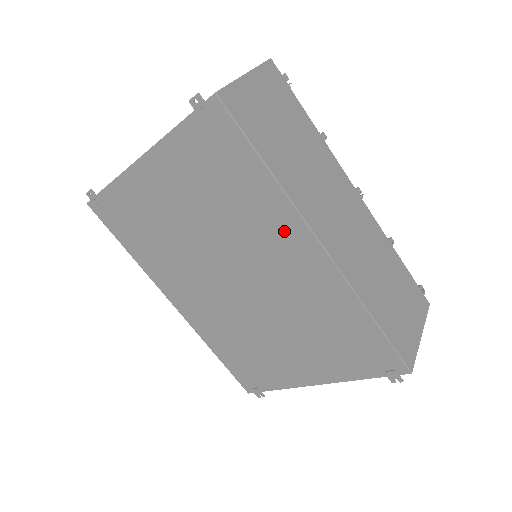
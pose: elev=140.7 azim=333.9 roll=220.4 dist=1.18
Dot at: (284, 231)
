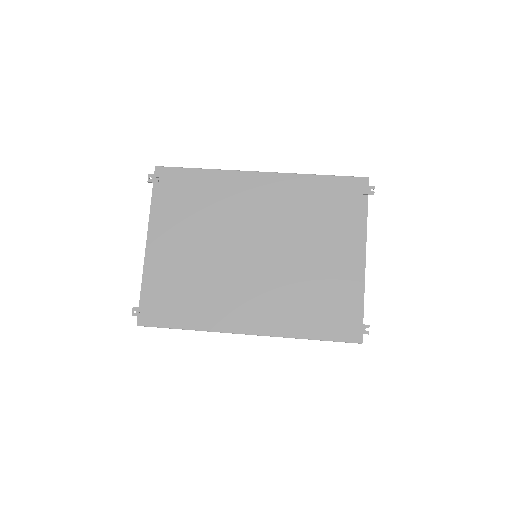
Dot at: (239, 187)
